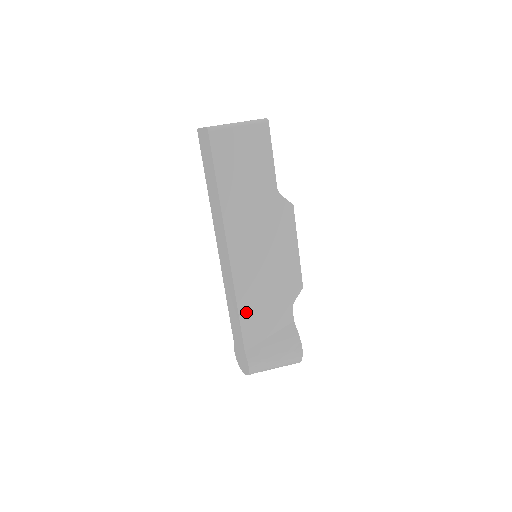
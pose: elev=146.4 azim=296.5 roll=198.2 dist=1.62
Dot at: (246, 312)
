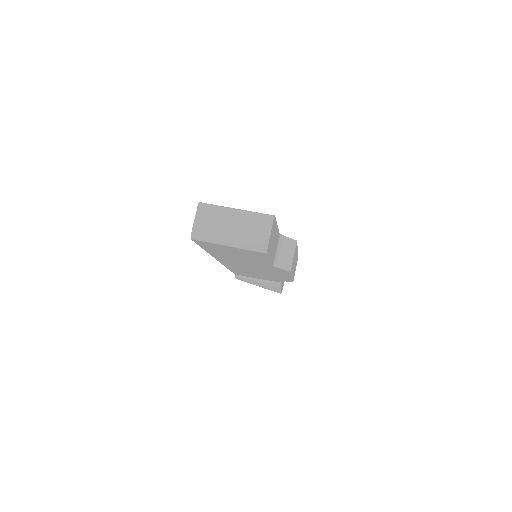
Dot at: (236, 271)
